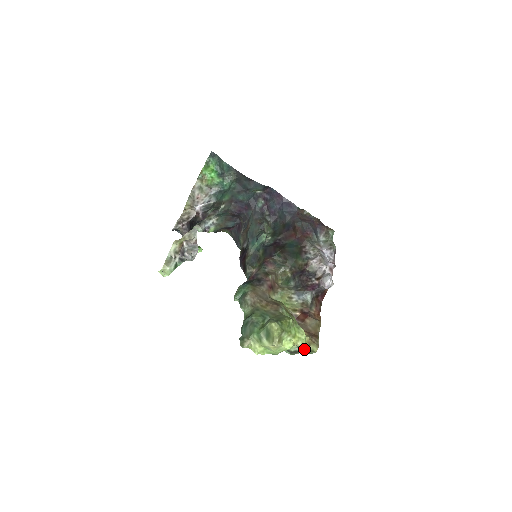
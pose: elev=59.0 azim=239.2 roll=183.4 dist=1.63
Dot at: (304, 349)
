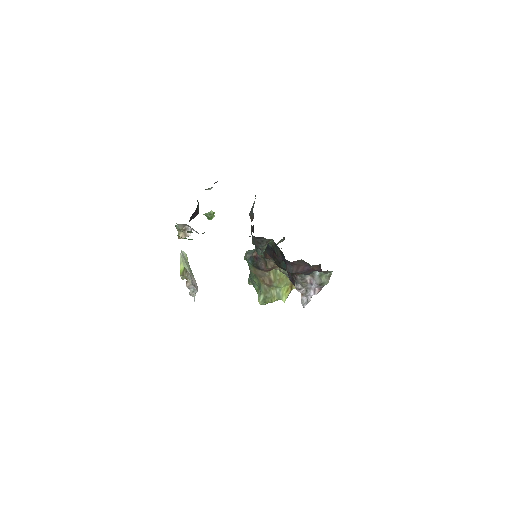
Dot at: occluded
